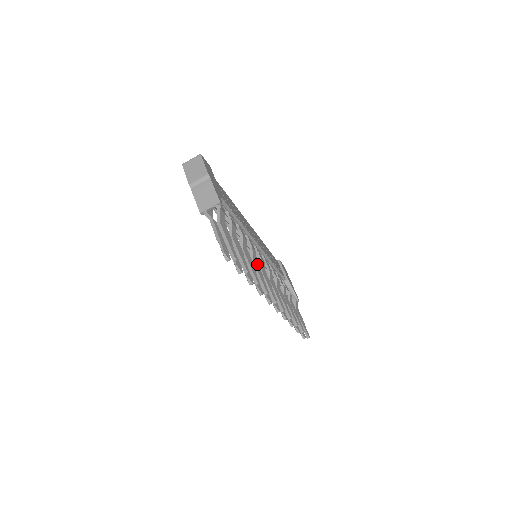
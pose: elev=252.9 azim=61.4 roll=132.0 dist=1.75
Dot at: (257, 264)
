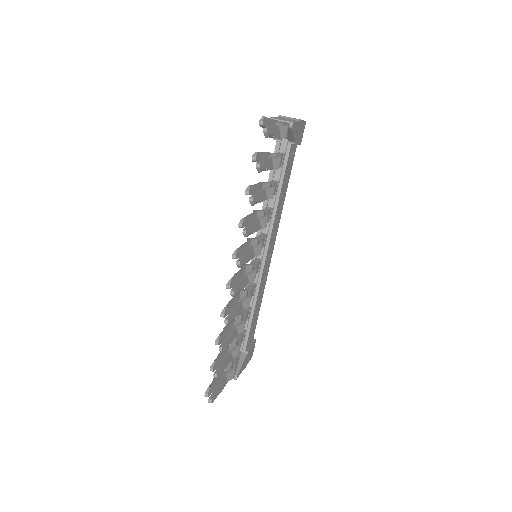
Dot at: (259, 227)
